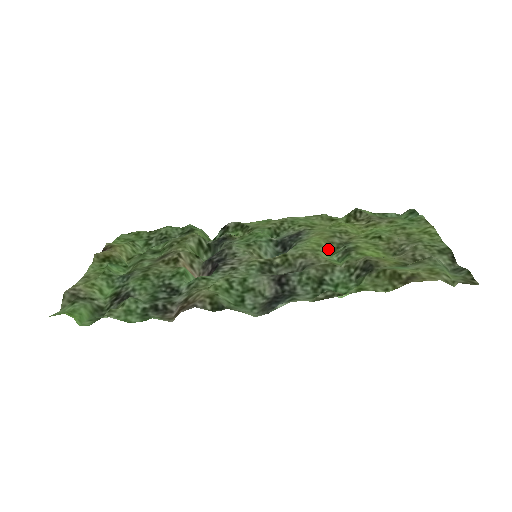
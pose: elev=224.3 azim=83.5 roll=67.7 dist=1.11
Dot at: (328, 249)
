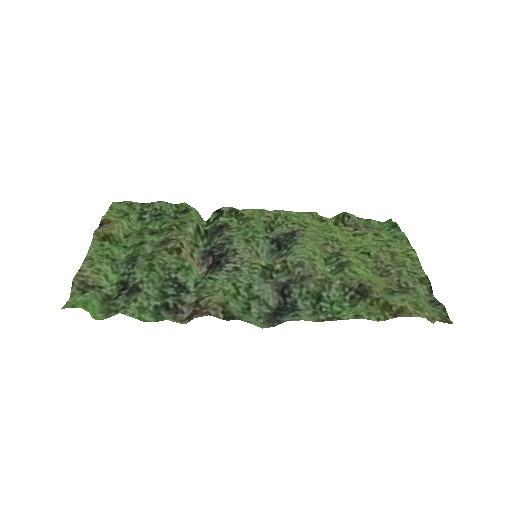
Dot at: (322, 259)
